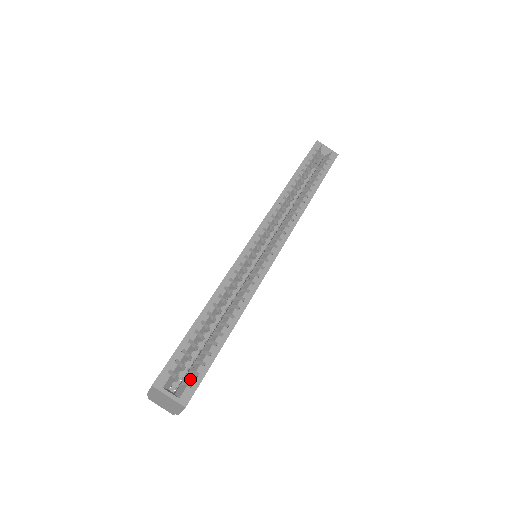
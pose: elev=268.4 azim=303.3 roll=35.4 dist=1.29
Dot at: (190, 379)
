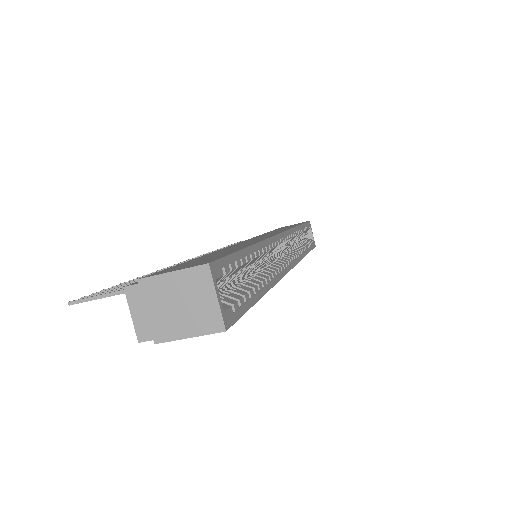
Dot at: (234, 302)
